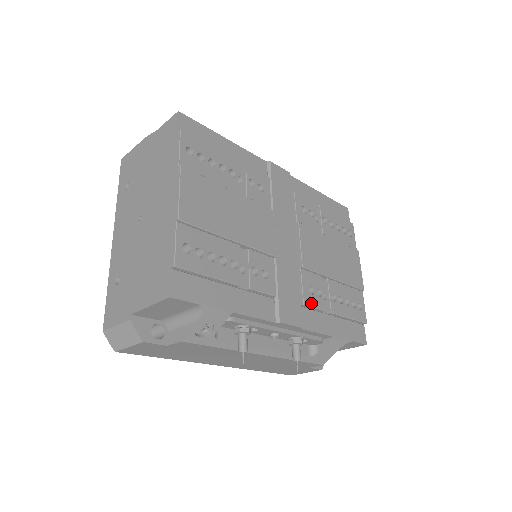
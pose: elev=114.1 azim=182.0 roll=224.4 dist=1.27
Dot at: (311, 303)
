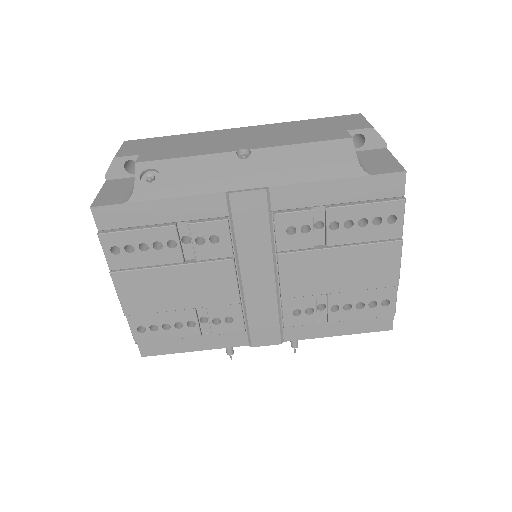
Dot at: (295, 323)
